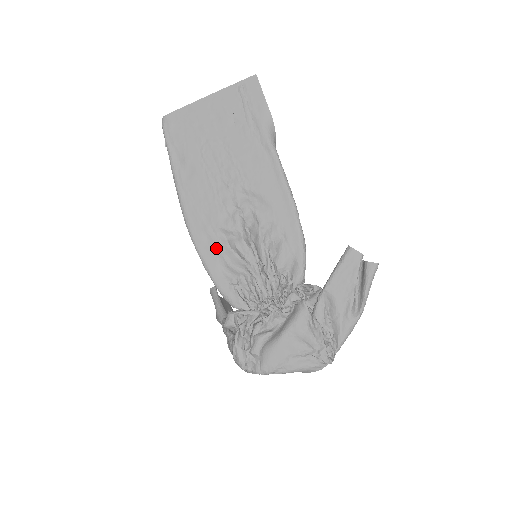
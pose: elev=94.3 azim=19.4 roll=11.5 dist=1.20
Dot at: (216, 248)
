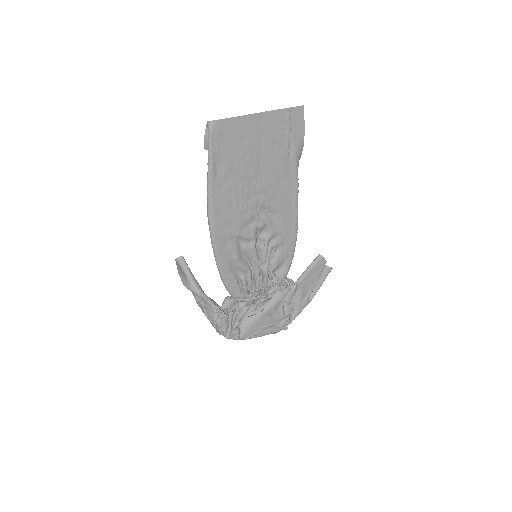
Dot at: (232, 251)
